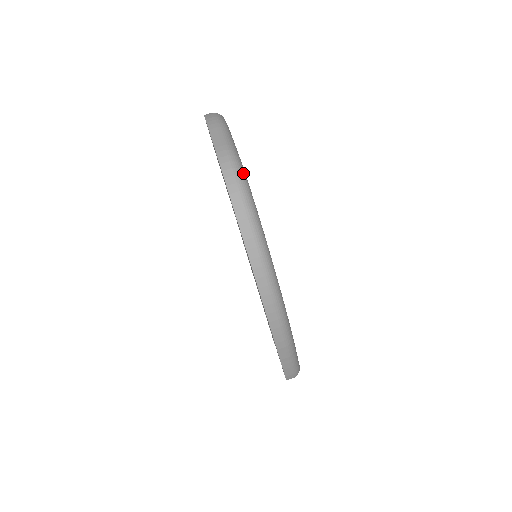
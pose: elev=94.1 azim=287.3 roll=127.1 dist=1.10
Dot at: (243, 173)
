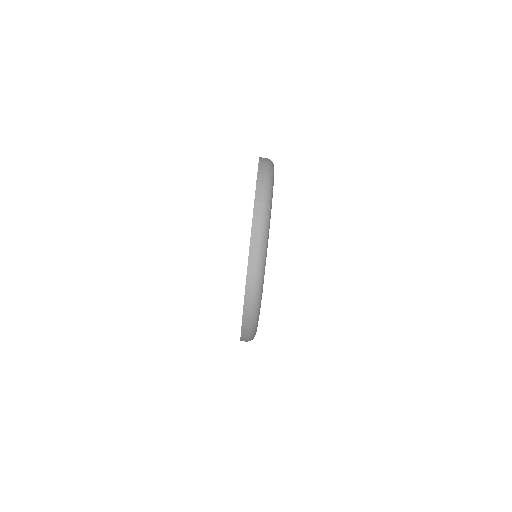
Dot at: (260, 294)
